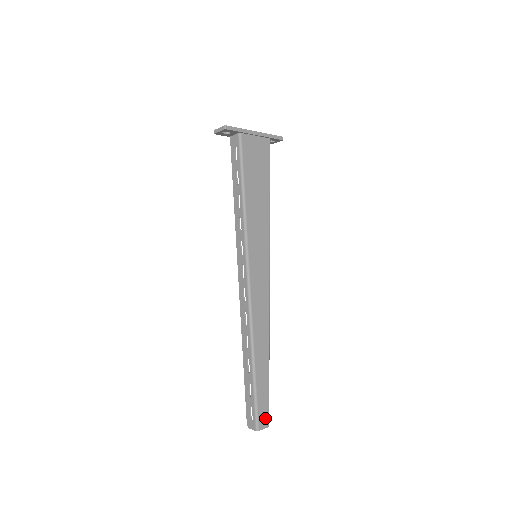
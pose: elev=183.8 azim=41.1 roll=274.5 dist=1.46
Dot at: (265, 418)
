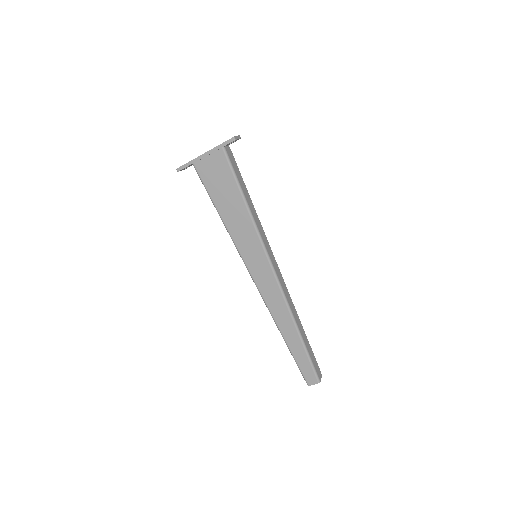
Dot at: (312, 377)
